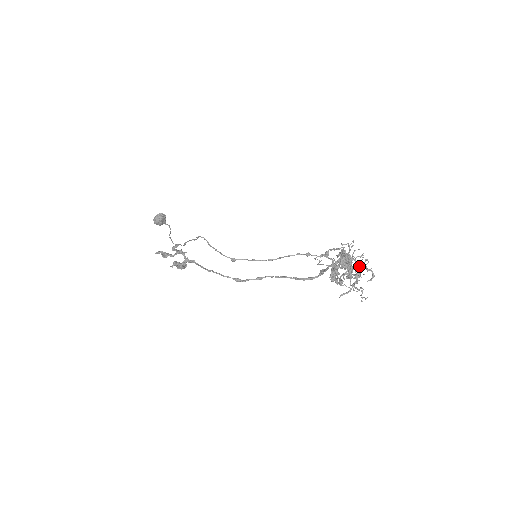
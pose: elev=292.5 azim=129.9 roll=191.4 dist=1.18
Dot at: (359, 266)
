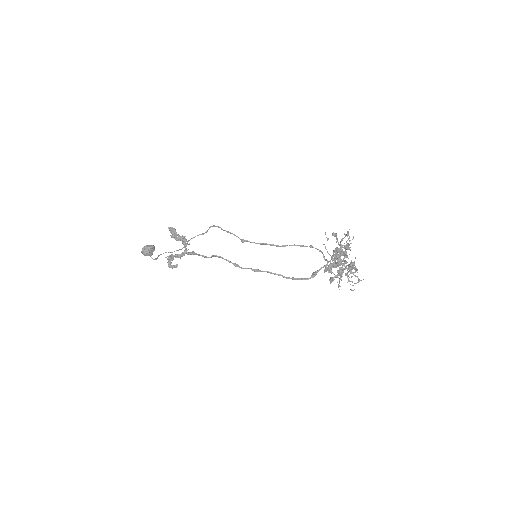
Dot at: occluded
